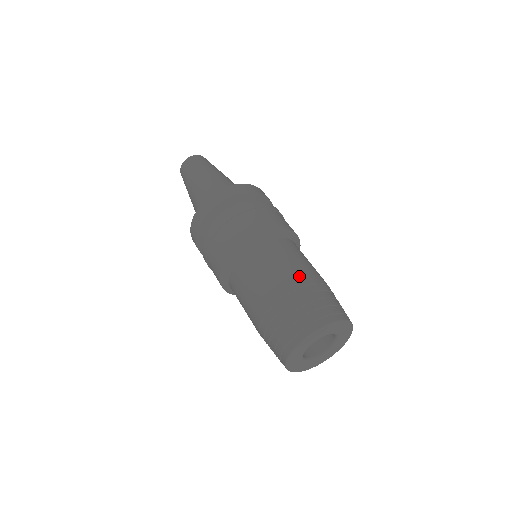
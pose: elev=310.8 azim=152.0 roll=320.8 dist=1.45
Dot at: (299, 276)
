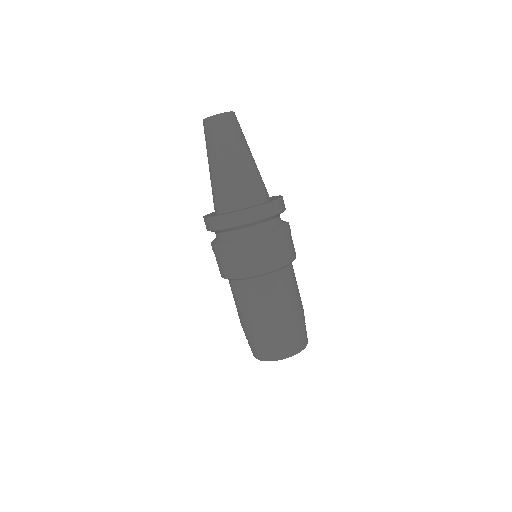
Dot at: (281, 317)
